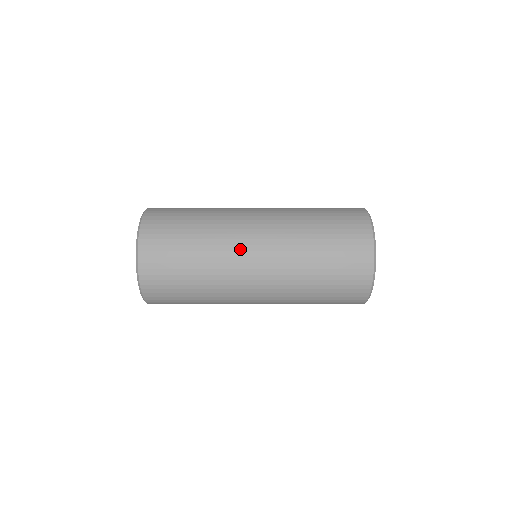
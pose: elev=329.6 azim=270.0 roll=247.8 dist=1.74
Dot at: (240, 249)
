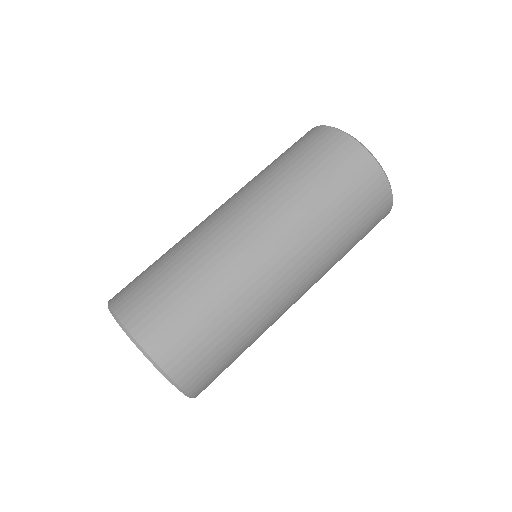
Dot at: occluded
